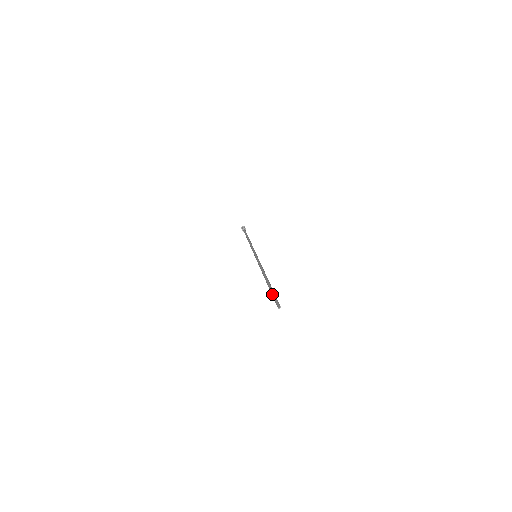
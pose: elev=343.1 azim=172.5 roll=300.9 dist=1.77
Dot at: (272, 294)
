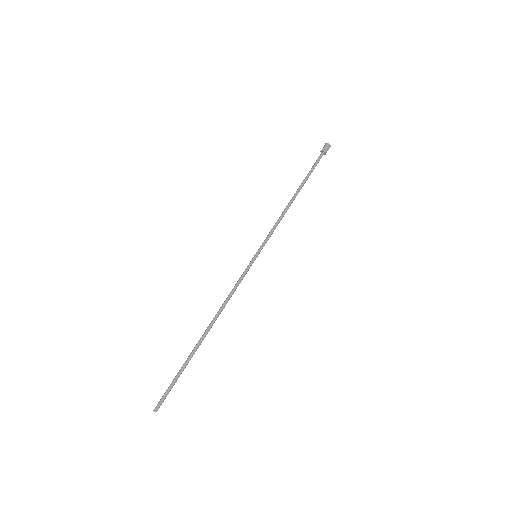
Dot at: (174, 378)
